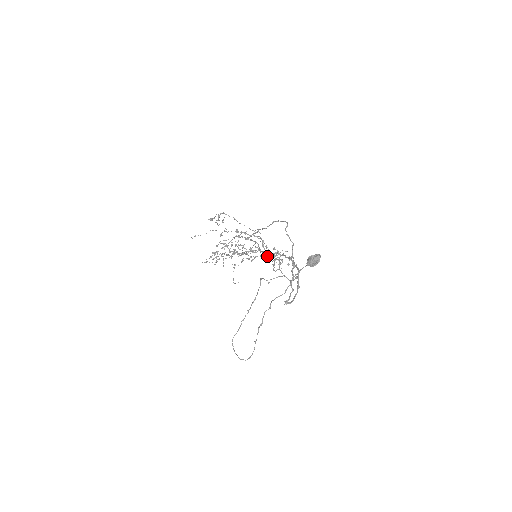
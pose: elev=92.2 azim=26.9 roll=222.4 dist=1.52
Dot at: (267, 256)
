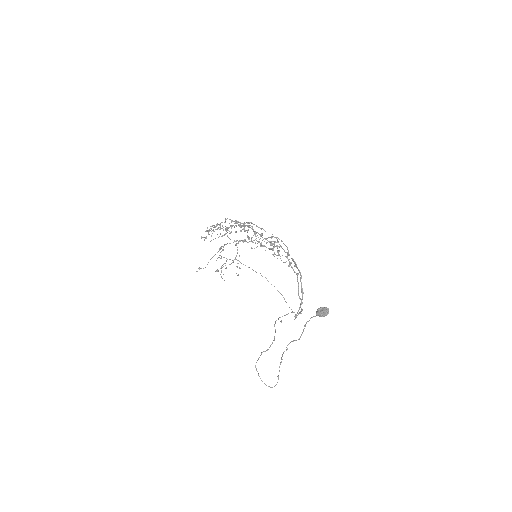
Dot at: (263, 239)
